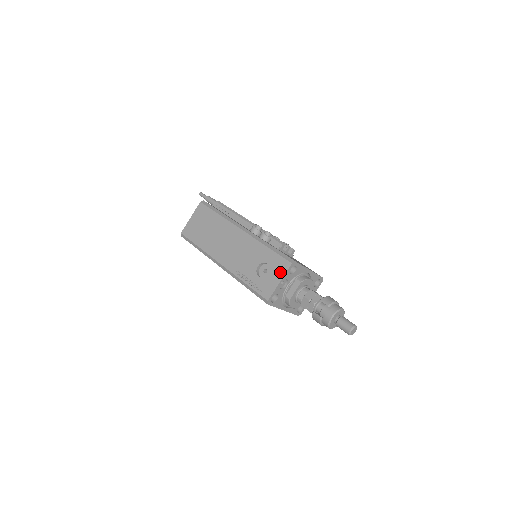
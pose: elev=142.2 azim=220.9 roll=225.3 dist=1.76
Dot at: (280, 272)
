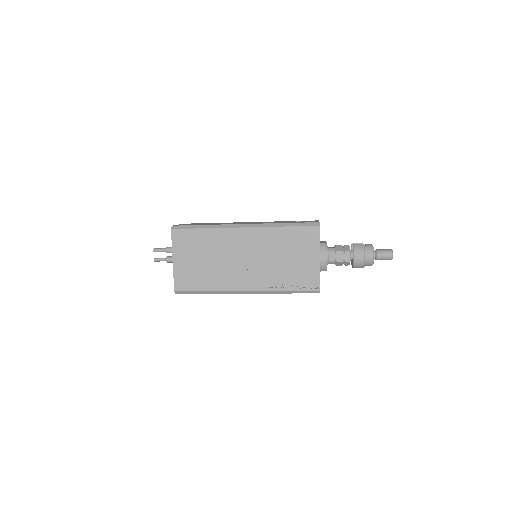
Dot at: occluded
